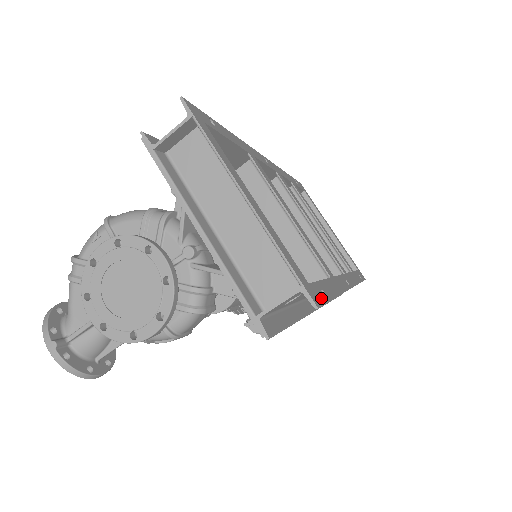
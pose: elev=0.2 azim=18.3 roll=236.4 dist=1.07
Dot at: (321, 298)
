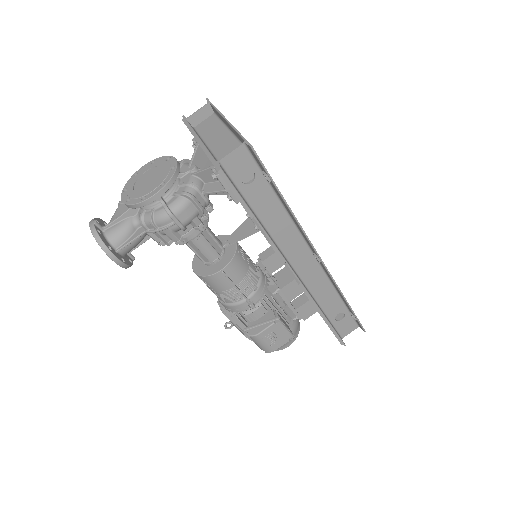
Dot at: (262, 163)
